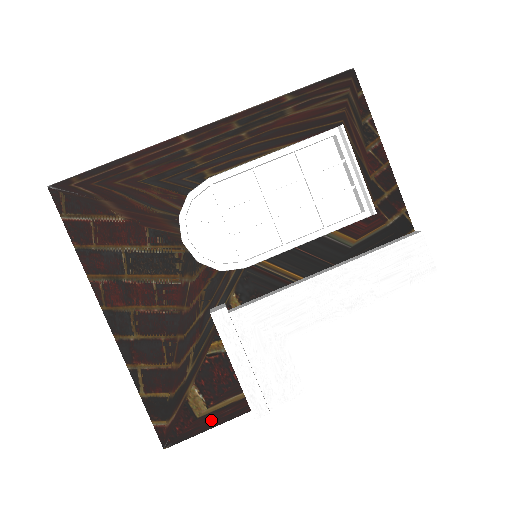
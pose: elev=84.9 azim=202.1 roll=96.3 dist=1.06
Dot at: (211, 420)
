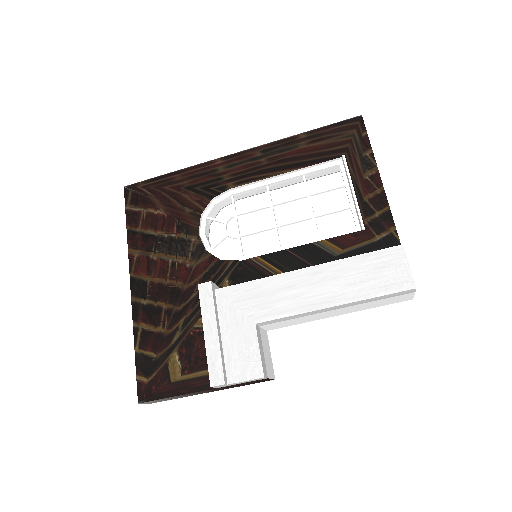
Dot at: (182, 387)
